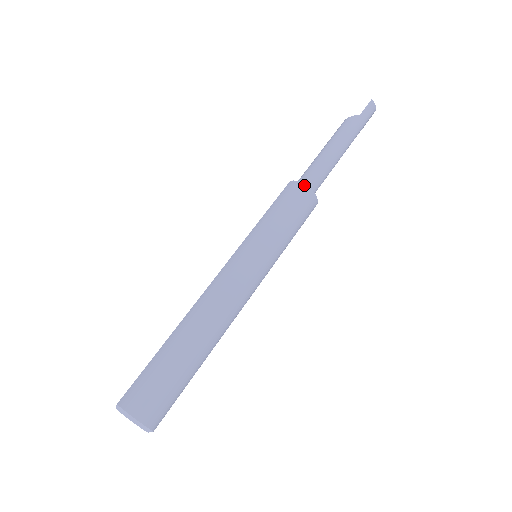
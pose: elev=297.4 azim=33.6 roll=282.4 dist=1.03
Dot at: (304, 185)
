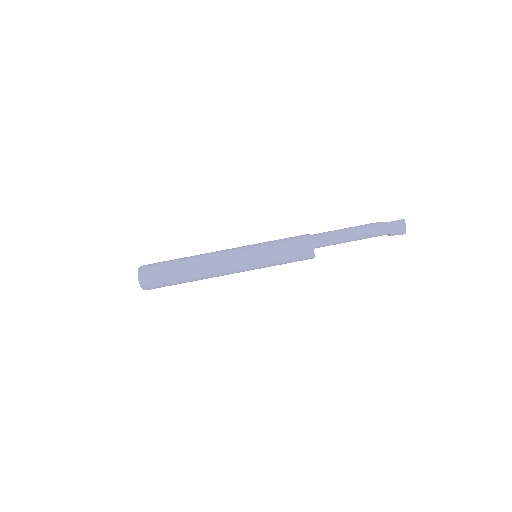
Dot at: (310, 236)
